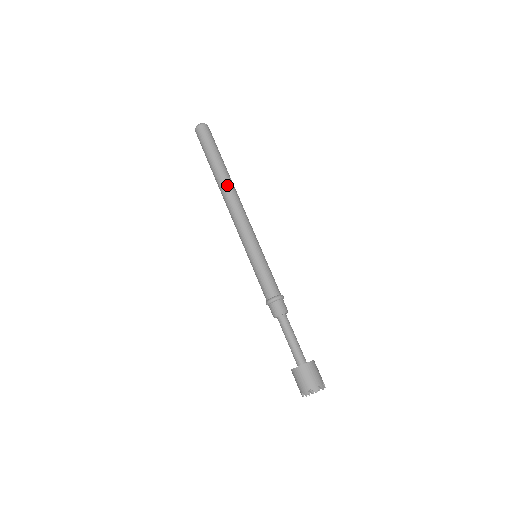
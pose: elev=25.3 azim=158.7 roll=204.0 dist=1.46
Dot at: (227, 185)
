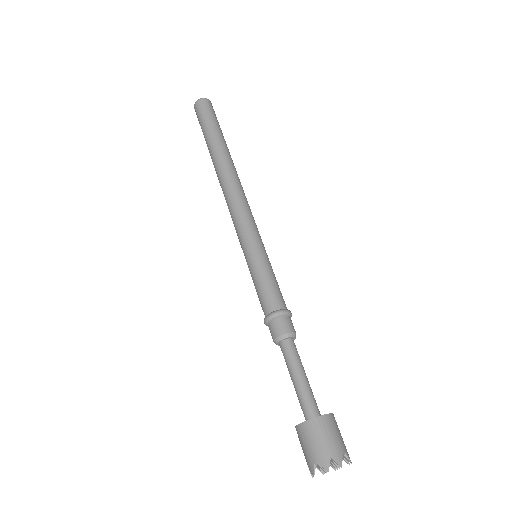
Dot at: (222, 166)
